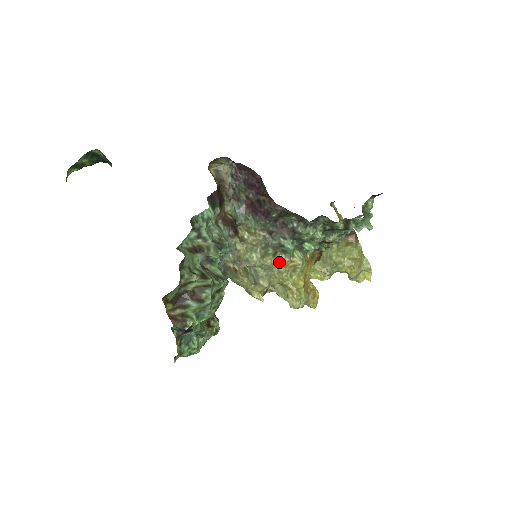
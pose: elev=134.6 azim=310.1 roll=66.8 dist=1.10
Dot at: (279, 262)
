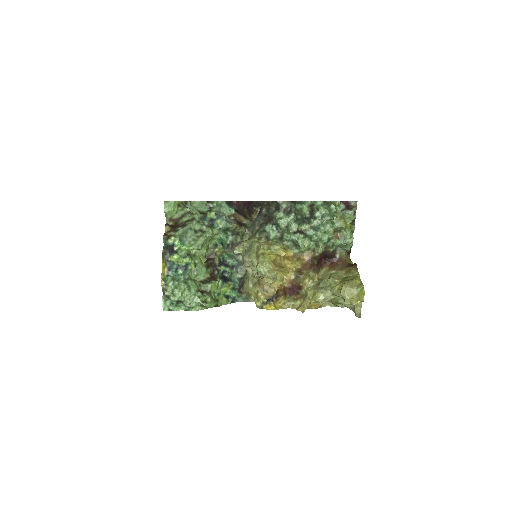
Dot at: occluded
